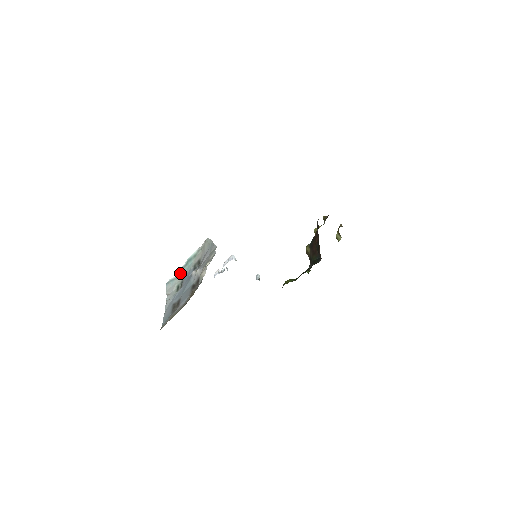
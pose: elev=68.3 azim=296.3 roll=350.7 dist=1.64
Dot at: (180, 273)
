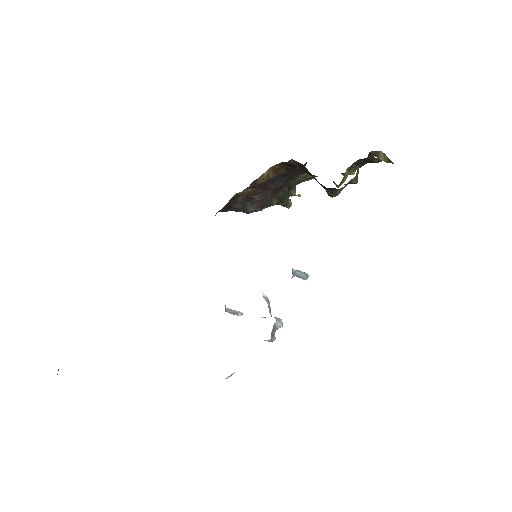
Dot at: occluded
